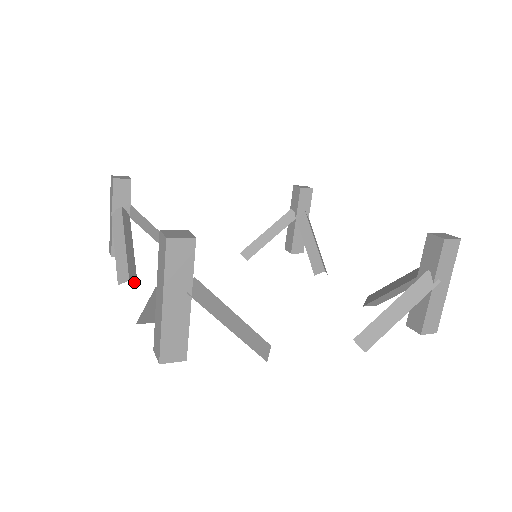
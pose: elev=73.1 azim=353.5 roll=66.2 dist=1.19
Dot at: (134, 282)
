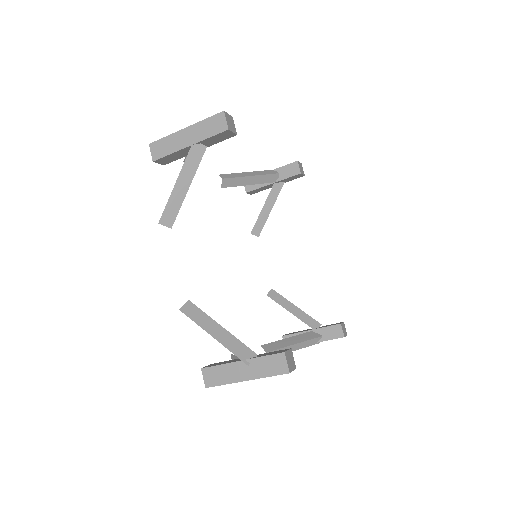
Dot at: occluded
